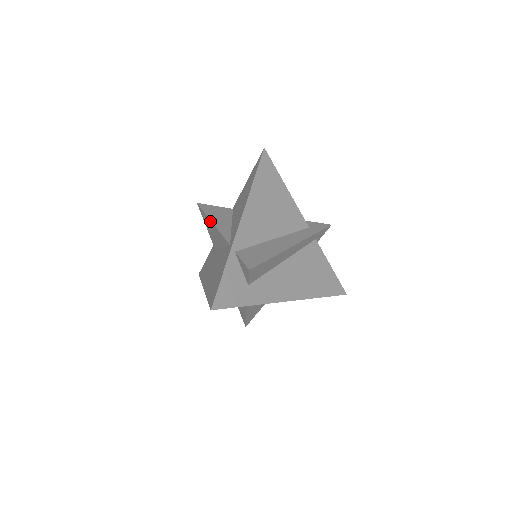
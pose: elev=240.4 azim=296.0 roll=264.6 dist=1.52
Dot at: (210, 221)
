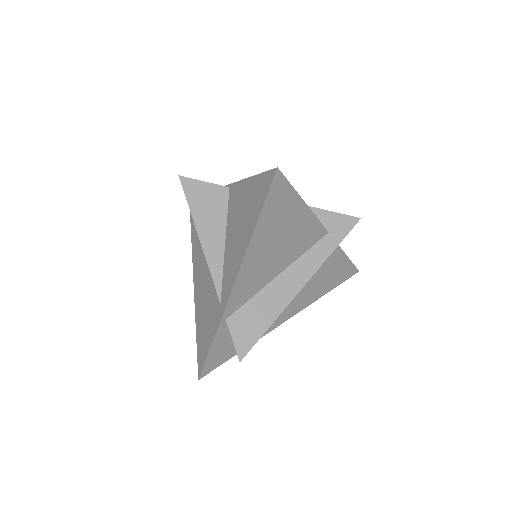
Dot at: (197, 231)
